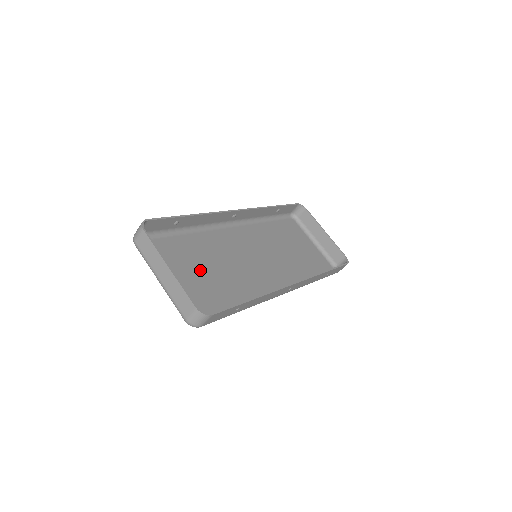
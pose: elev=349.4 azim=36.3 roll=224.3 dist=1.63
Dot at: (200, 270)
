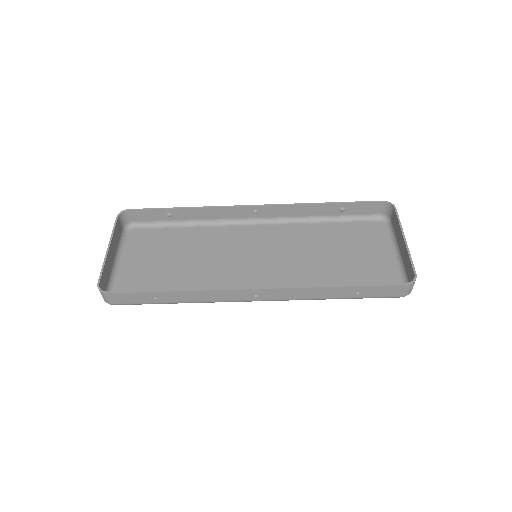
Dot at: (170, 260)
